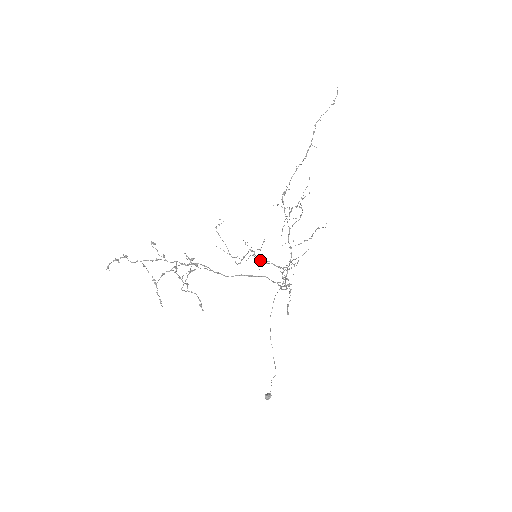
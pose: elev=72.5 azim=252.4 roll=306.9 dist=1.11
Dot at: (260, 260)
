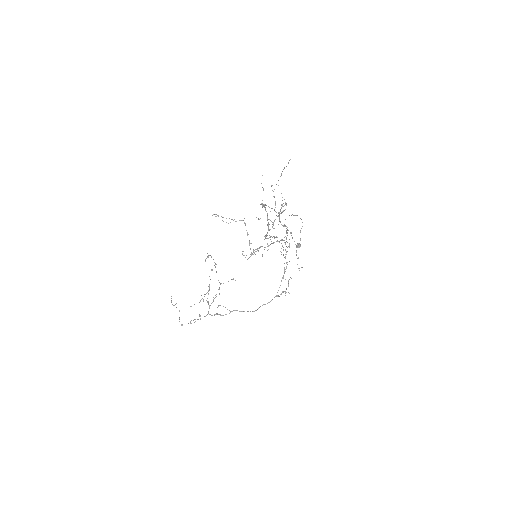
Dot at: (261, 246)
